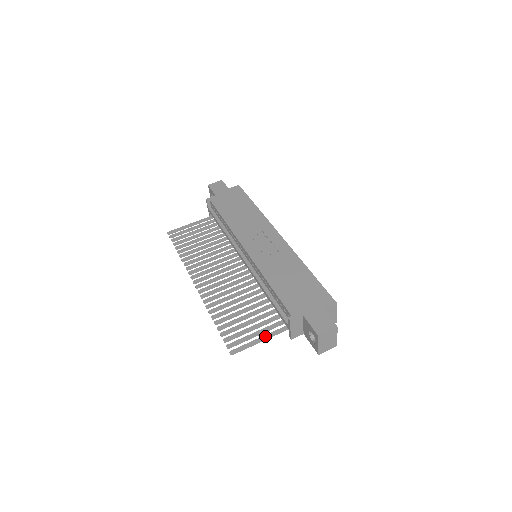
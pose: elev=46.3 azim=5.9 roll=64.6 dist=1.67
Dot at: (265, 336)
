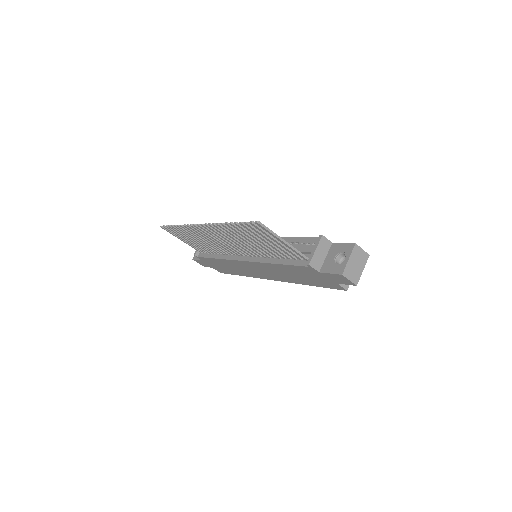
Dot at: (287, 243)
